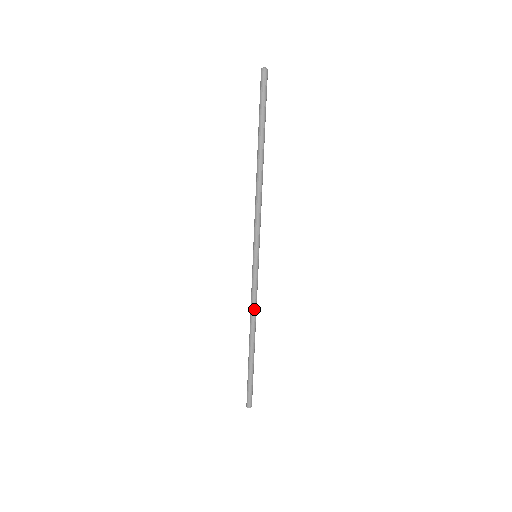
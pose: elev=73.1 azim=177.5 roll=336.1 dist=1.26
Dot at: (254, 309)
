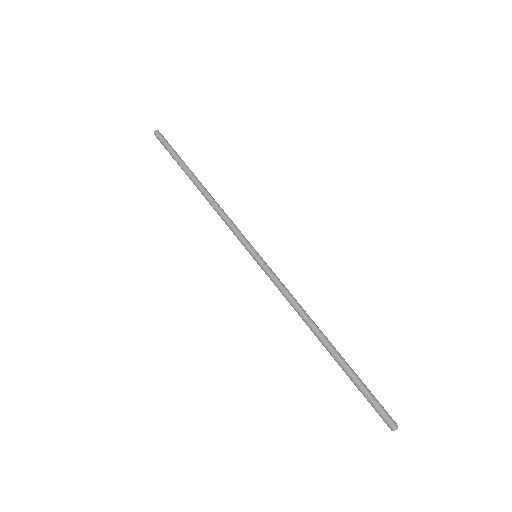
Dot at: (295, 304)
